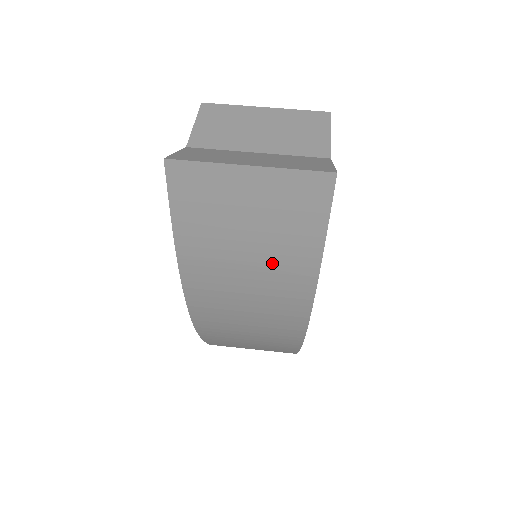
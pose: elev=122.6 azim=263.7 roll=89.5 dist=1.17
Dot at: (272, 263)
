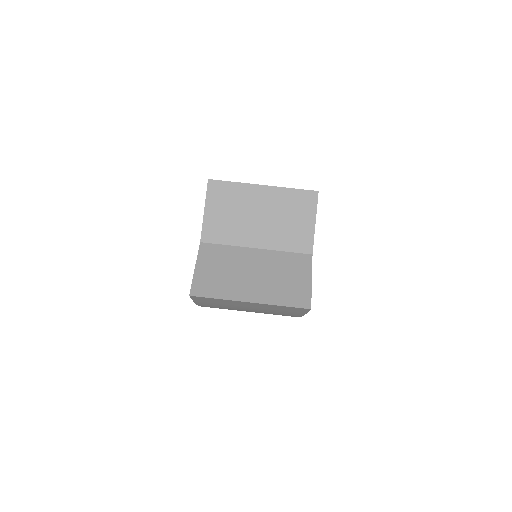
Dot at: (267, 313)
